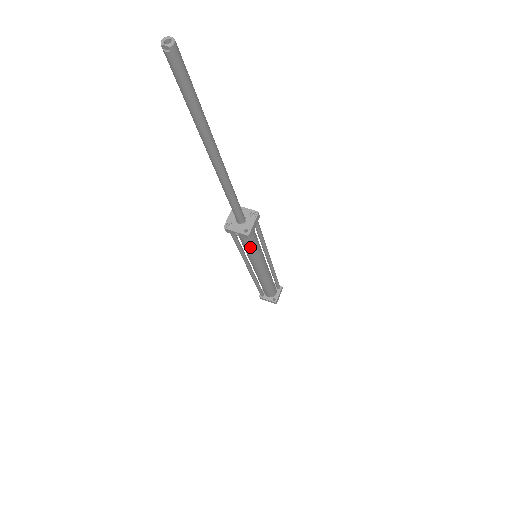
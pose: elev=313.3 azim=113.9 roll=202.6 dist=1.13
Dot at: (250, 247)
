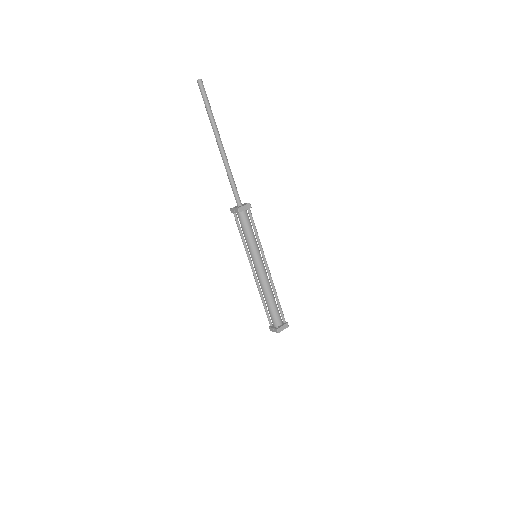
Dot at: (246, 233)
